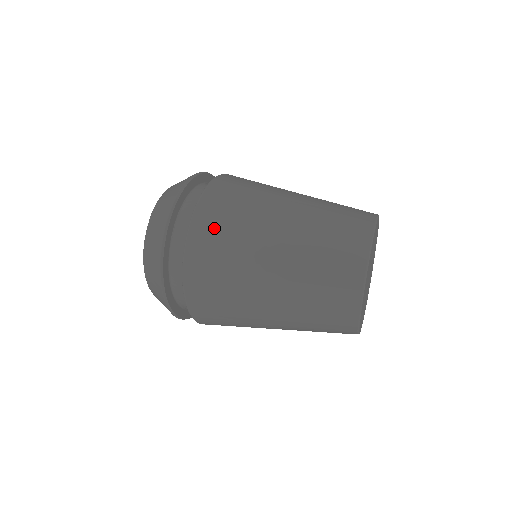
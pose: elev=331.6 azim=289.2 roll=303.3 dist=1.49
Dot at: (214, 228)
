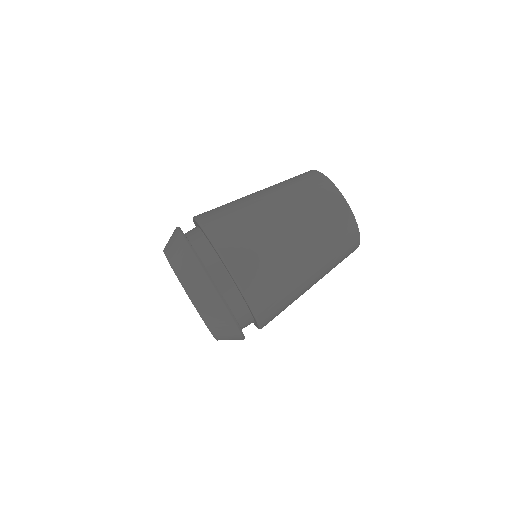
Dot at: (275, 313)
